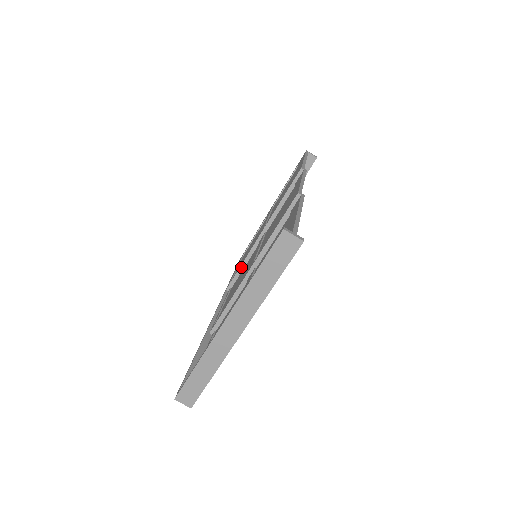
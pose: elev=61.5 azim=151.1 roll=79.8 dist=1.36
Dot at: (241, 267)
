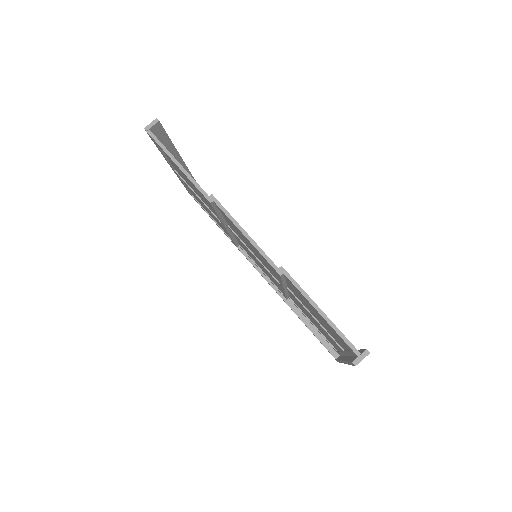
Dot at: (233, 240)
